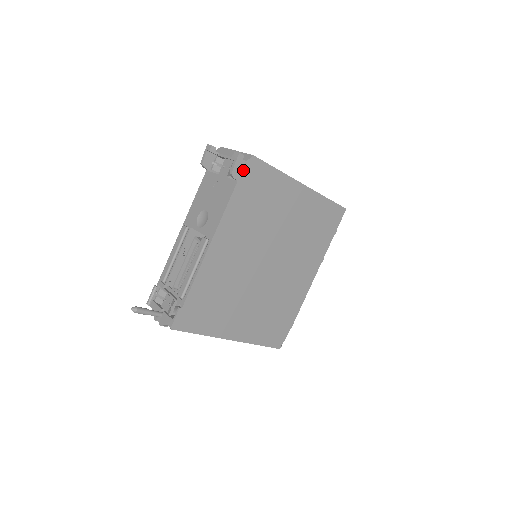
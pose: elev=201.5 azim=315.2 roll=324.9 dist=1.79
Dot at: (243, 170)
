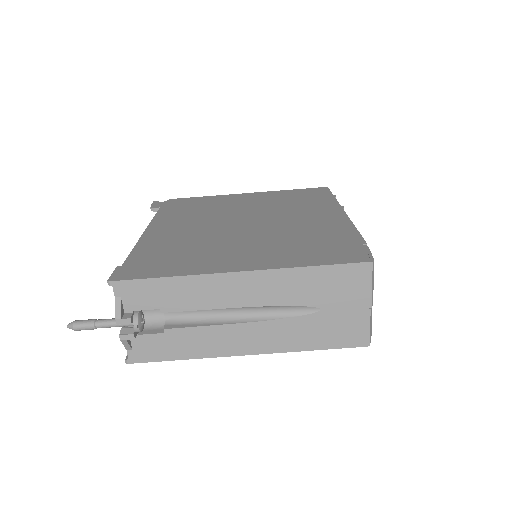
Dot at: (163, 204)
